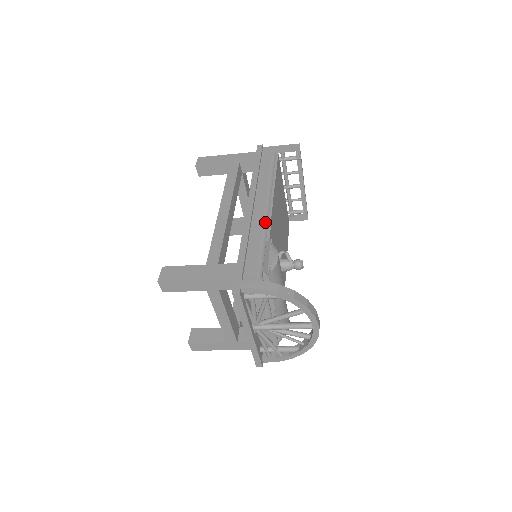
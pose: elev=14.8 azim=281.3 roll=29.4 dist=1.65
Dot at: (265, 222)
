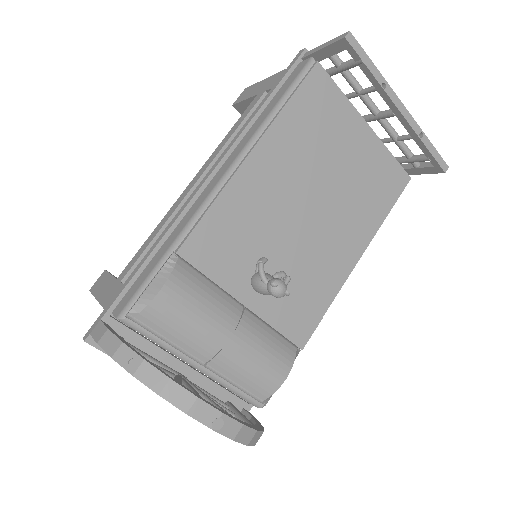
Dot at: (194, 216)
